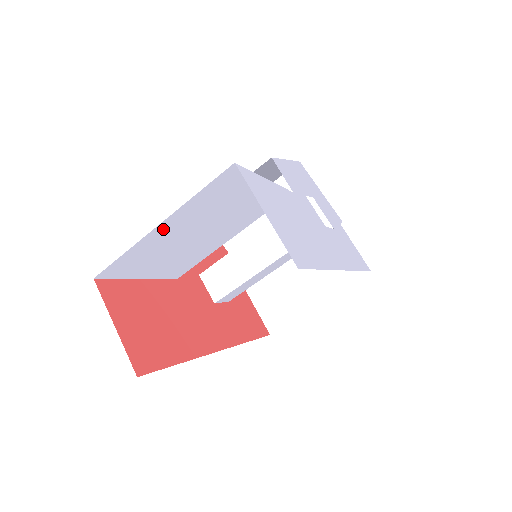
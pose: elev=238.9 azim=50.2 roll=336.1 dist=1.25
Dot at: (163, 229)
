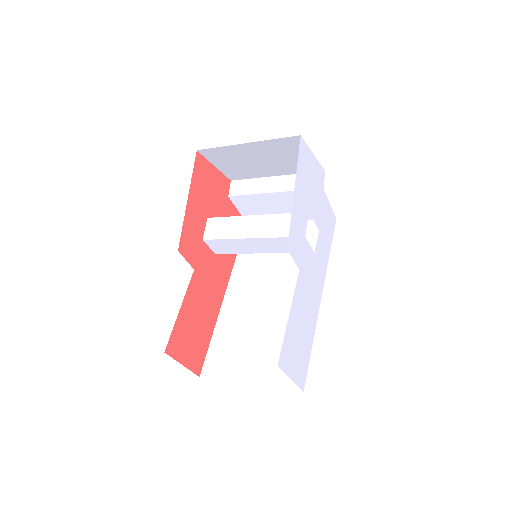
Dot at: occluded
